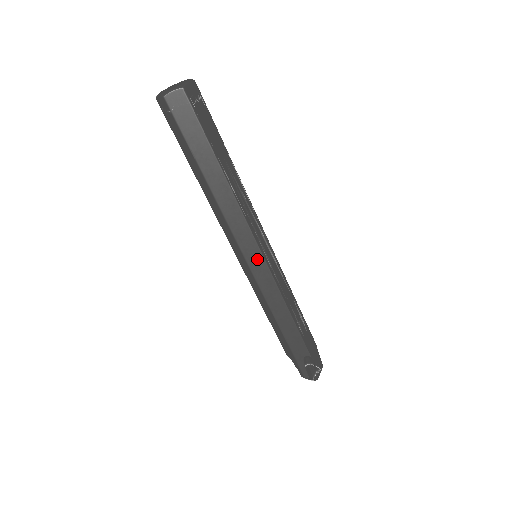
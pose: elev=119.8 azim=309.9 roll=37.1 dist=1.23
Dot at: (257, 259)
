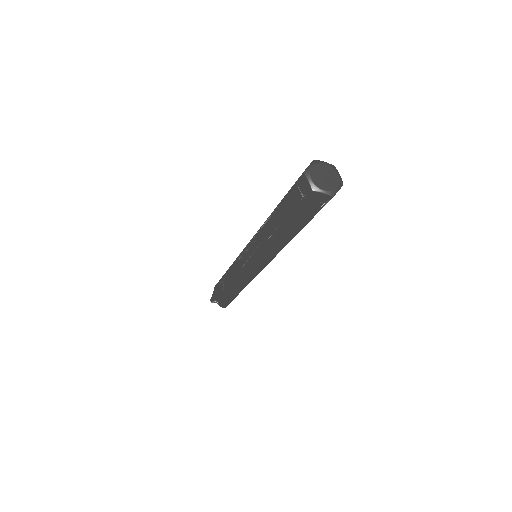
Dot at: occluded
